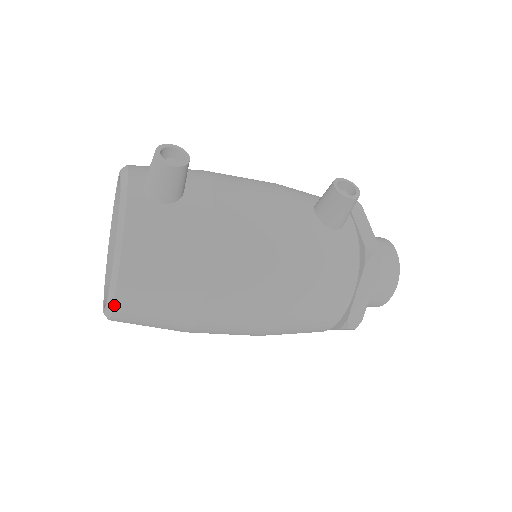
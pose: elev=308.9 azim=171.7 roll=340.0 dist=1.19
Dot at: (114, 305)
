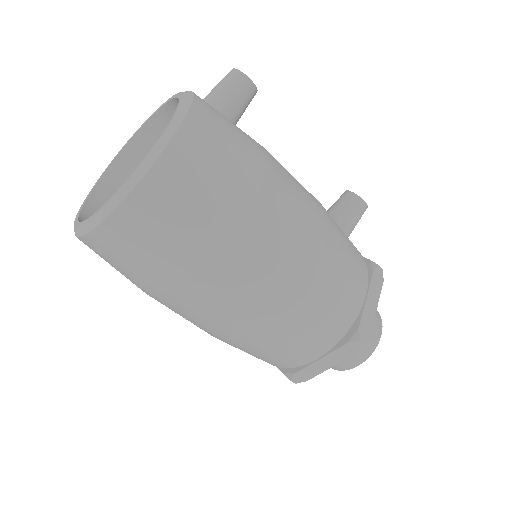
Dot at: (151, 168)
